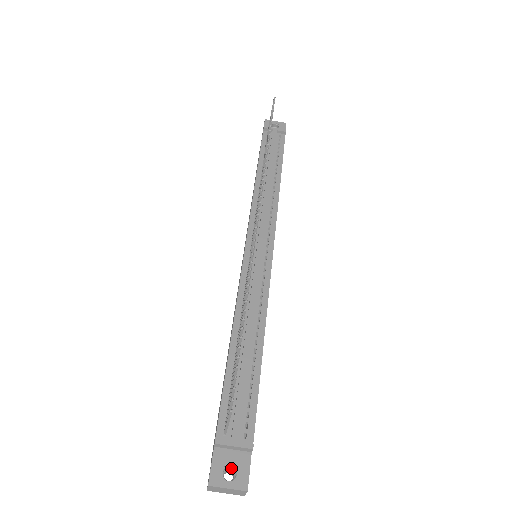
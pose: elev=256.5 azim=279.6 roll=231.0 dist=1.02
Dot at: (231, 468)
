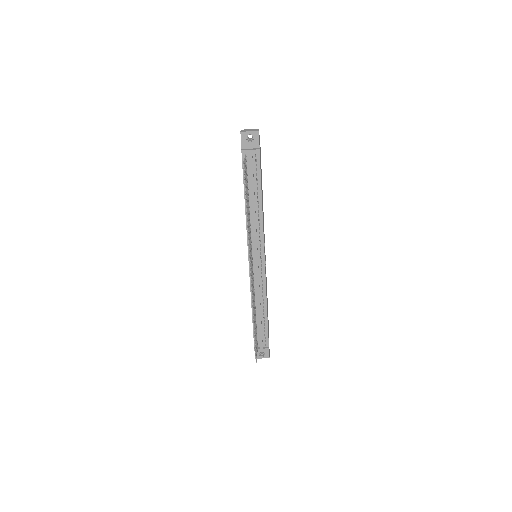
Dot at: (262, 351)
